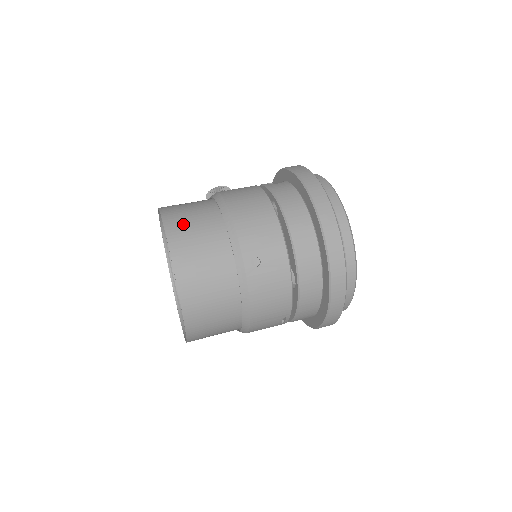
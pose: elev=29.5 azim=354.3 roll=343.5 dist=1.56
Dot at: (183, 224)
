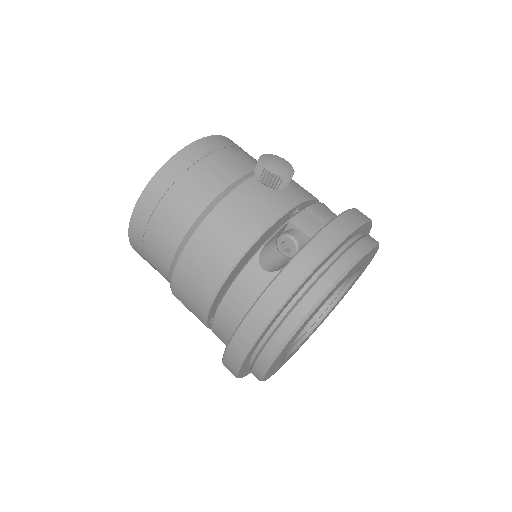
Dot at: (147, 222)
